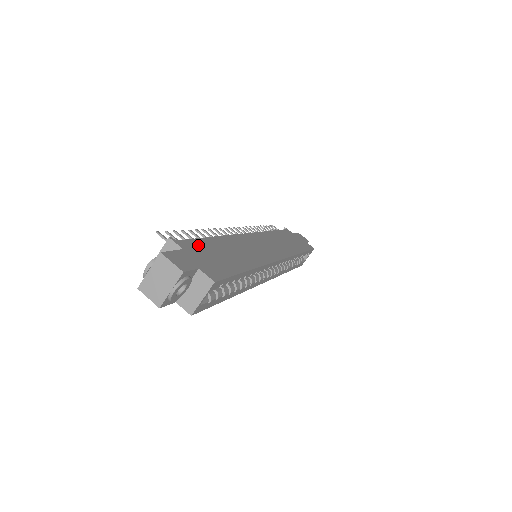
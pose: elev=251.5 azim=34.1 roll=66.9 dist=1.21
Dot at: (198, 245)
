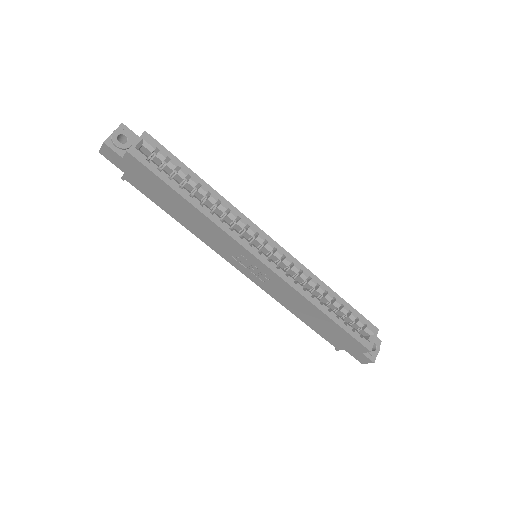
Dot at: occluded
